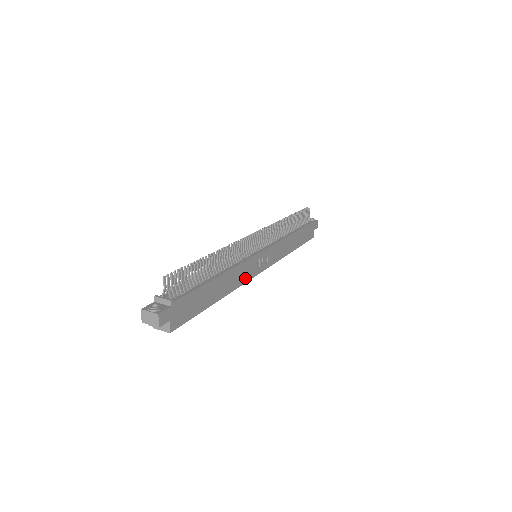
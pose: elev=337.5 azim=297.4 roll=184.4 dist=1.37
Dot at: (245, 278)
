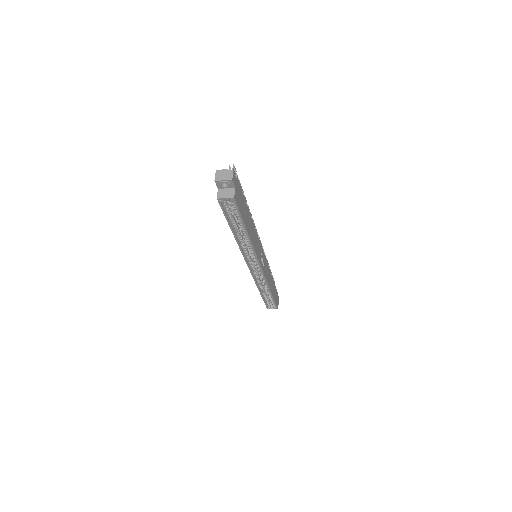
Dot at: (256, 251)
